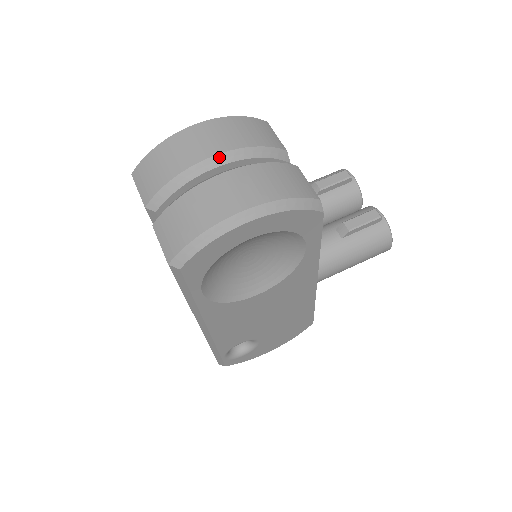
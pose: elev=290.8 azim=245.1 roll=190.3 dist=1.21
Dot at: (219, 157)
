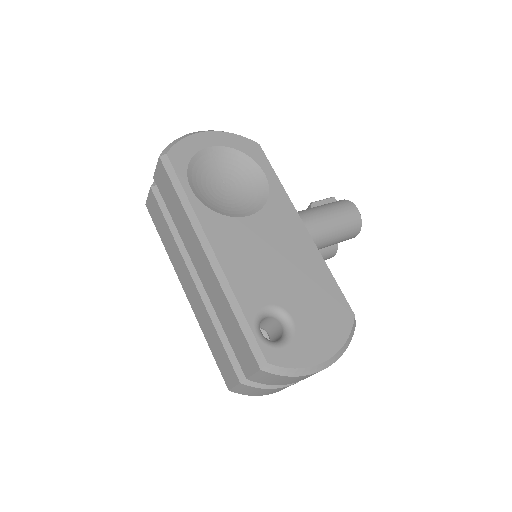
Dot at: occluded
